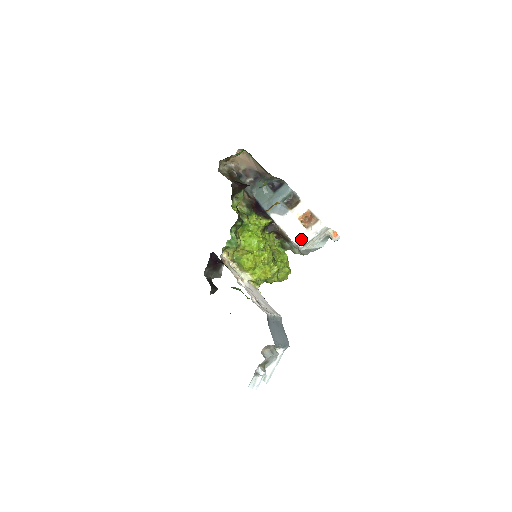
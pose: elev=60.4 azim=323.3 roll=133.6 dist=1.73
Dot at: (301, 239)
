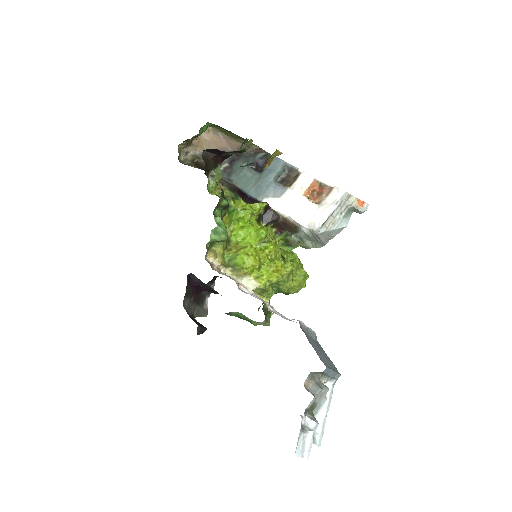
Dot at: (315, 218)
